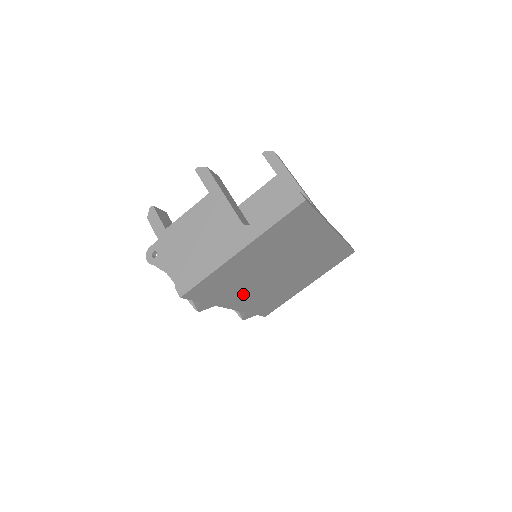
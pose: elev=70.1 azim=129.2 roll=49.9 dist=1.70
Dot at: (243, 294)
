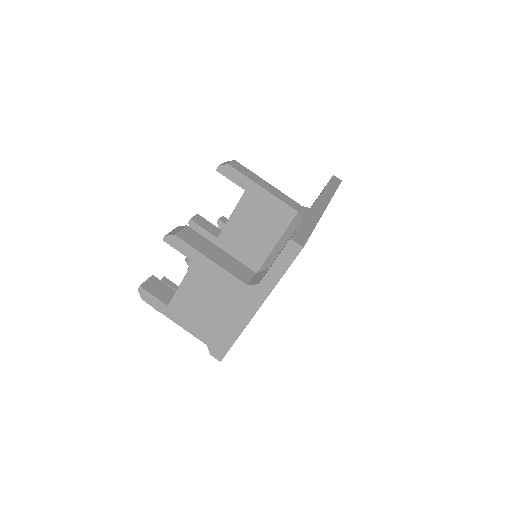
Dot at: occluded
